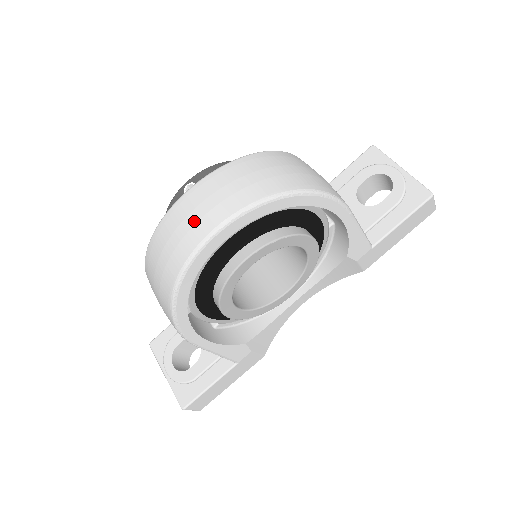
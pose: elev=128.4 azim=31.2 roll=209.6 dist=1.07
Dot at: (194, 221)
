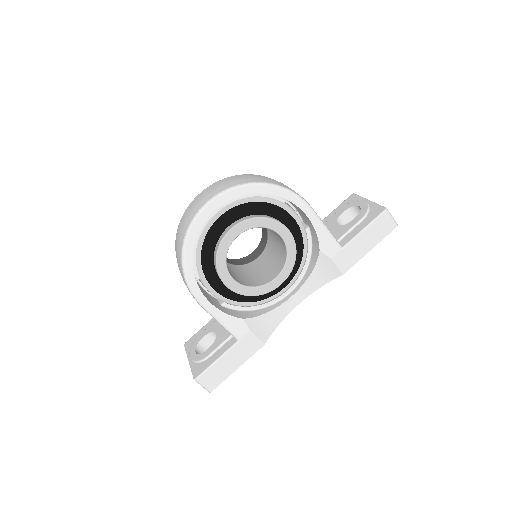
Dot at: (199, 201)
